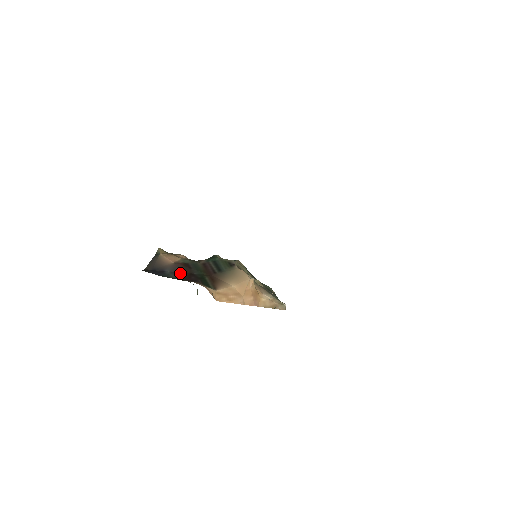
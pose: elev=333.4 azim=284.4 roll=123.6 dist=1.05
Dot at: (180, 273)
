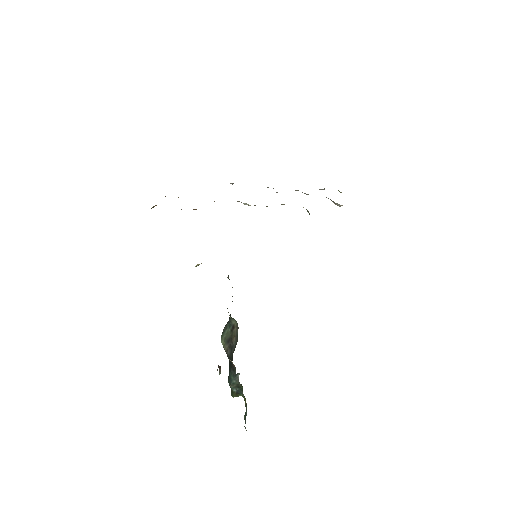
Dot at: occluded
